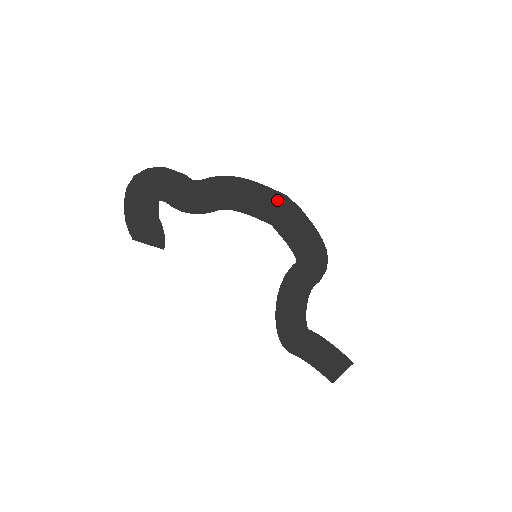
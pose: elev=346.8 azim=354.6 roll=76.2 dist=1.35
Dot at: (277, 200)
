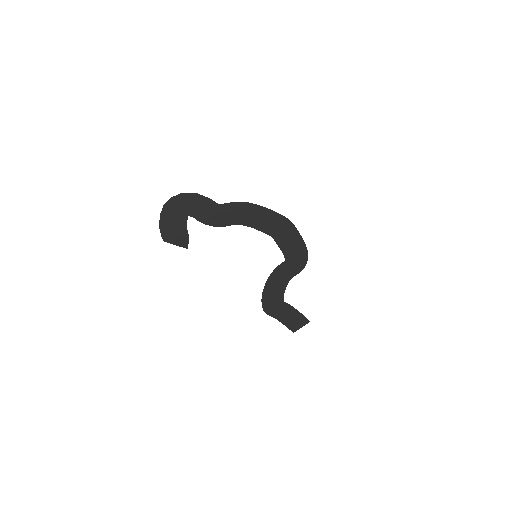
Dot at: (279, 221)
